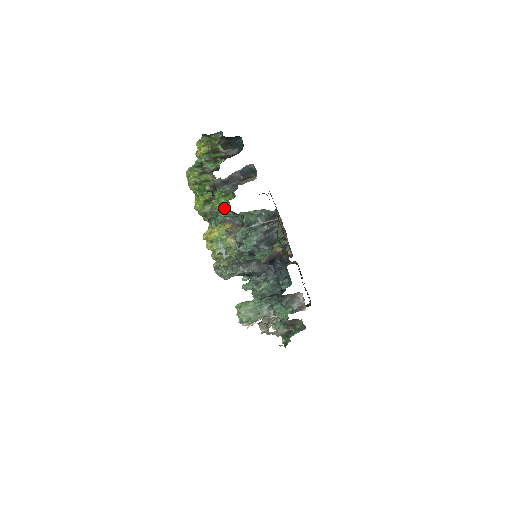
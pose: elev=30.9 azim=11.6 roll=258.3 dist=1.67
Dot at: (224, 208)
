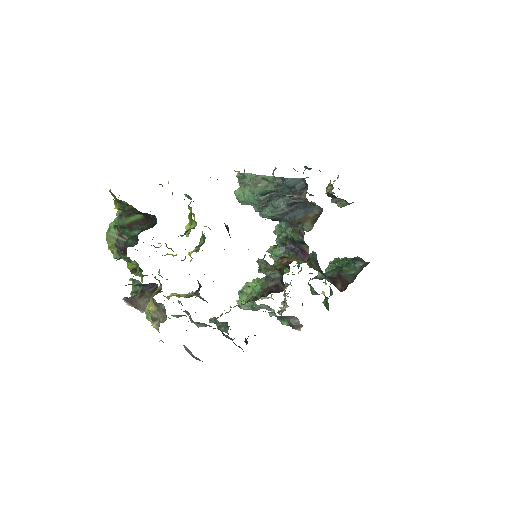
Dot at: occluded
